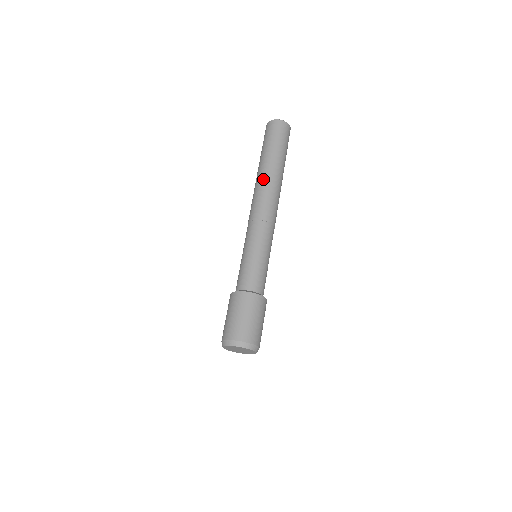
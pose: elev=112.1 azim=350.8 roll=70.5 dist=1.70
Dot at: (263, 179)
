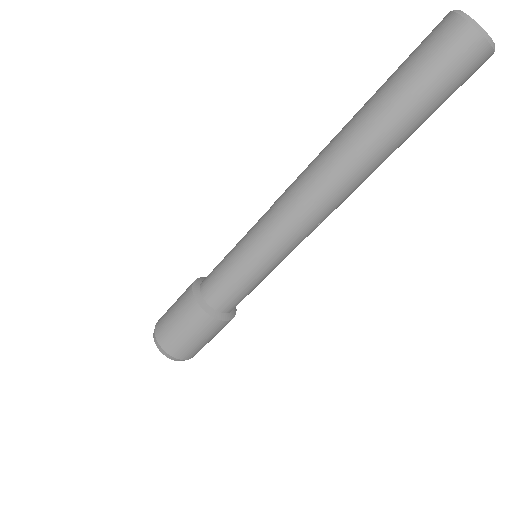
Dot at: (332, 145)
